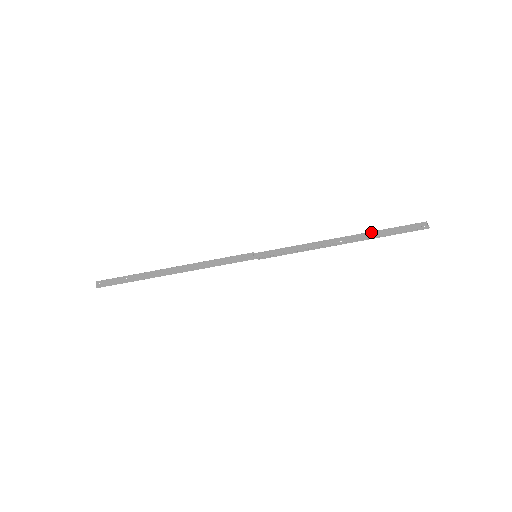
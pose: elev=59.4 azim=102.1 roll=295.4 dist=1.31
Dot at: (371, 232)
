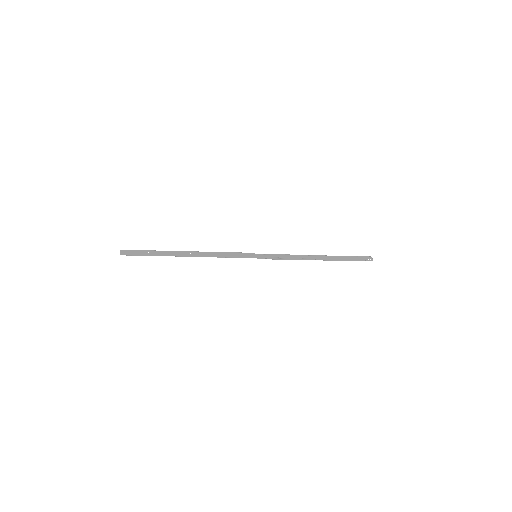
Dot at: (337, 256)
